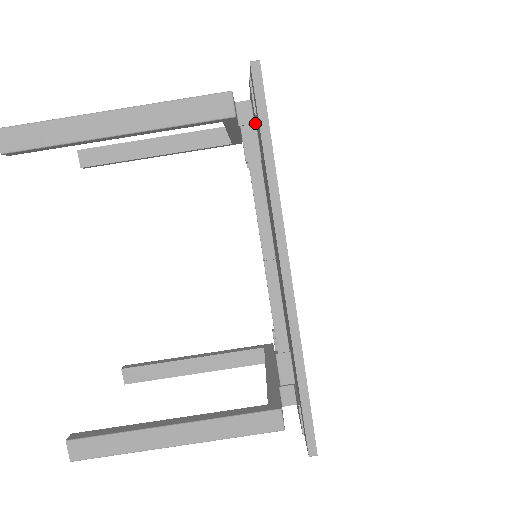
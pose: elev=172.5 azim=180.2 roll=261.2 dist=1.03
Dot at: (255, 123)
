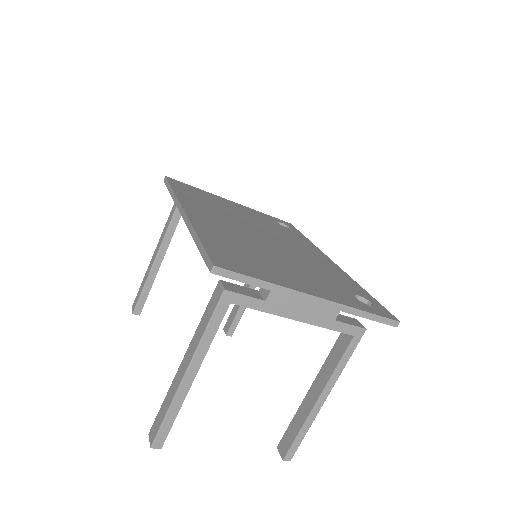
Dot at: occluded
